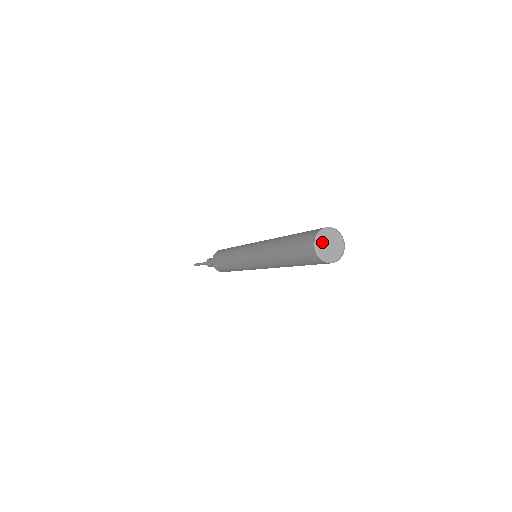
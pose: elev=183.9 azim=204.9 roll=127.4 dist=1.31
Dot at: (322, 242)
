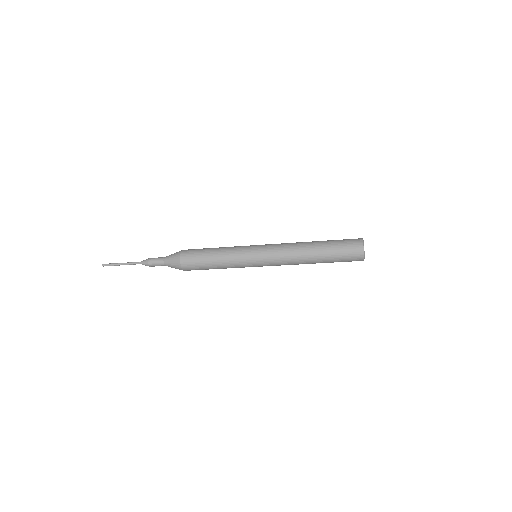
Dot at: occluded
